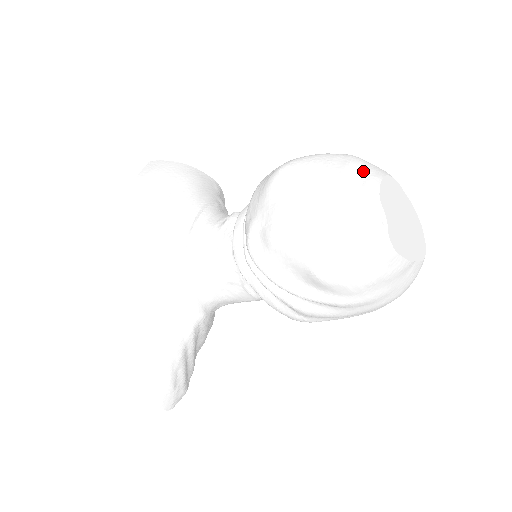
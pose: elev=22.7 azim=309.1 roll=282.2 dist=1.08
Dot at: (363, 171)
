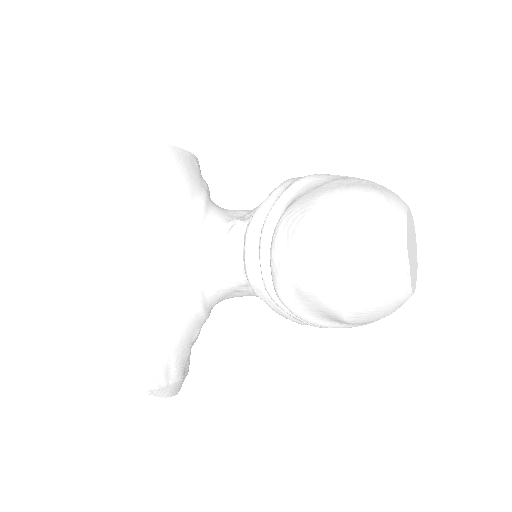
Dot at: (391, 217)
